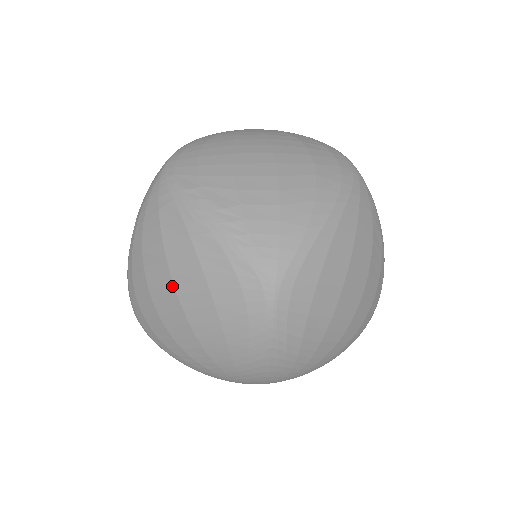
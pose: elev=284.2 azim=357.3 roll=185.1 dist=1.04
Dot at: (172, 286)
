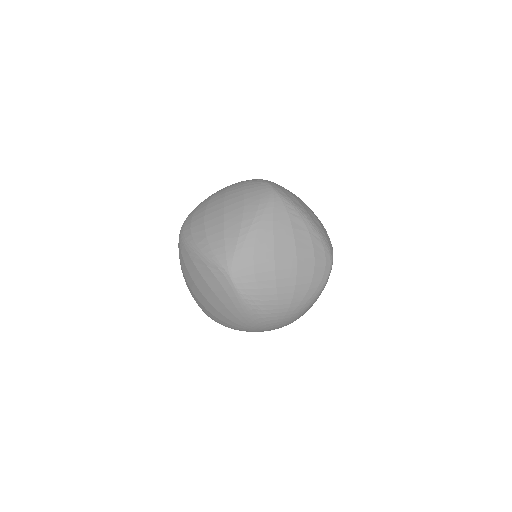
Dot at: (196, 287)
